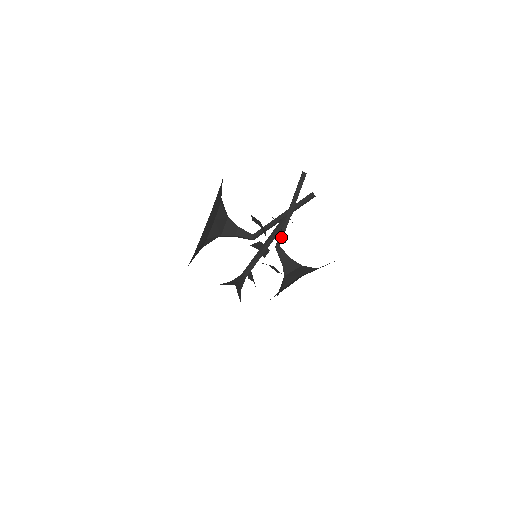
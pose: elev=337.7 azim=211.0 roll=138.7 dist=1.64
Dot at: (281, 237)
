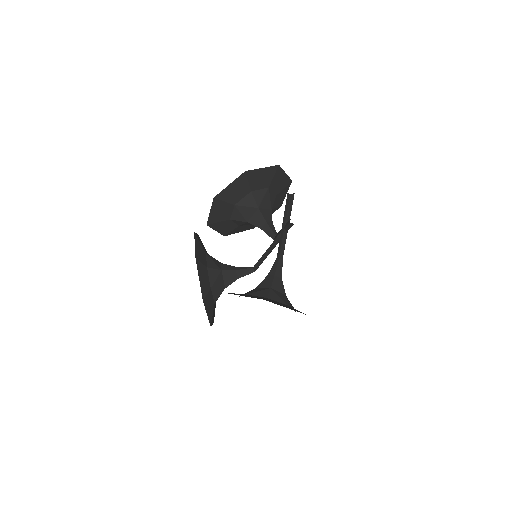
Dot at: (279, 250)
